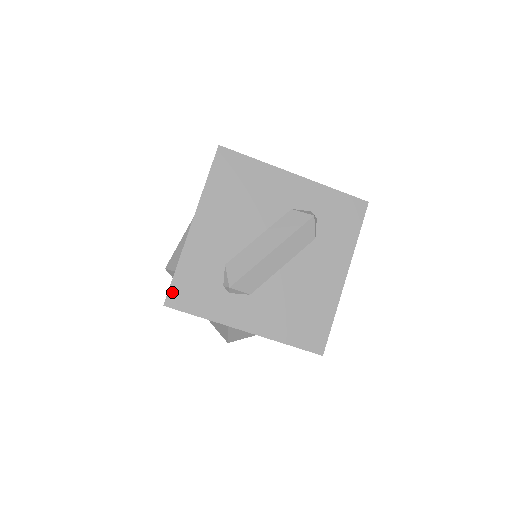
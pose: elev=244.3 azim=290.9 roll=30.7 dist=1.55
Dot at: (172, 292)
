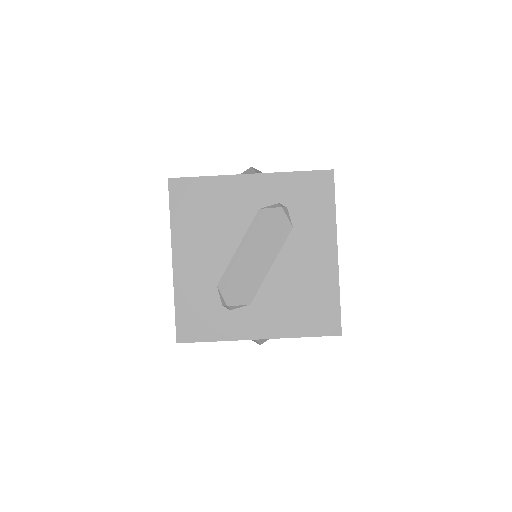
Dot at: (179, 329)
